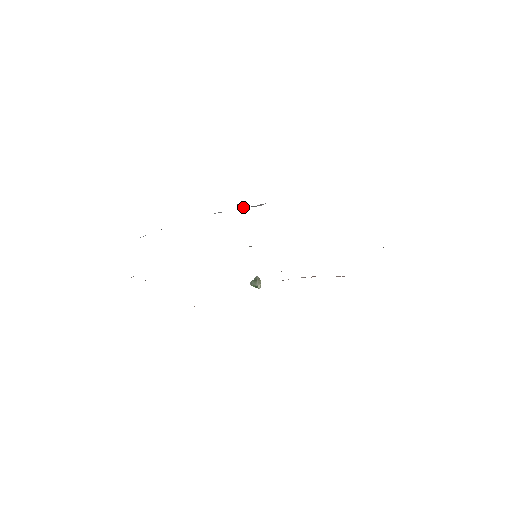
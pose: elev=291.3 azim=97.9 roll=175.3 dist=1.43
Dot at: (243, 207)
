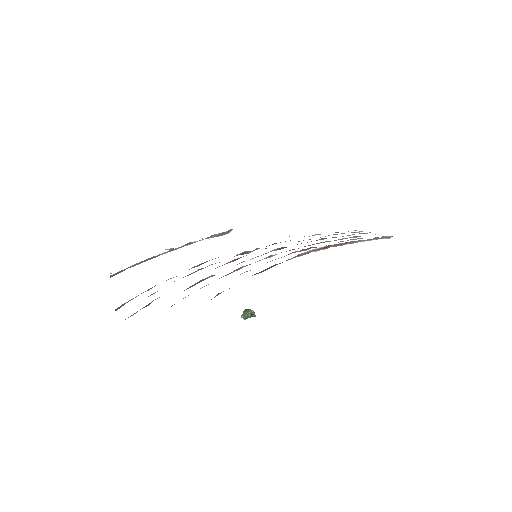
Dot at: (212, 236)
